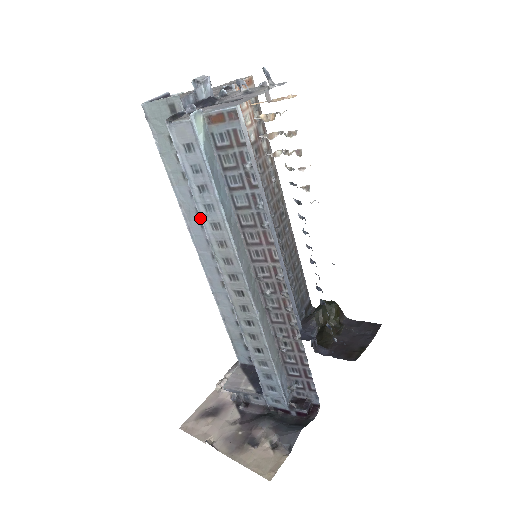
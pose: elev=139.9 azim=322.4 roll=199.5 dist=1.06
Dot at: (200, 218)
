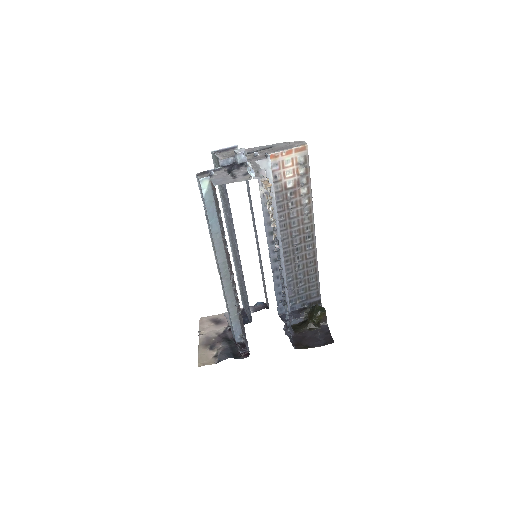
Dot at: (208, 225)
